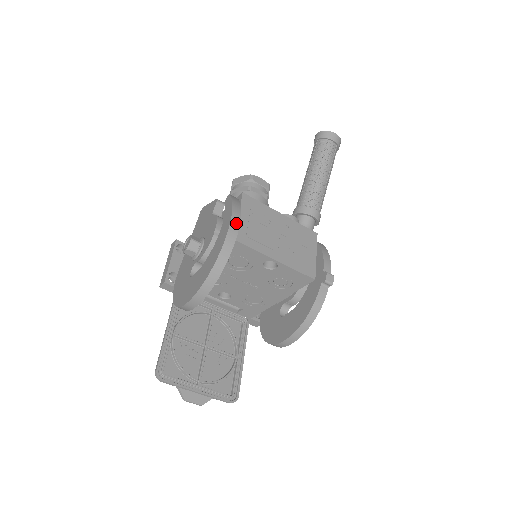
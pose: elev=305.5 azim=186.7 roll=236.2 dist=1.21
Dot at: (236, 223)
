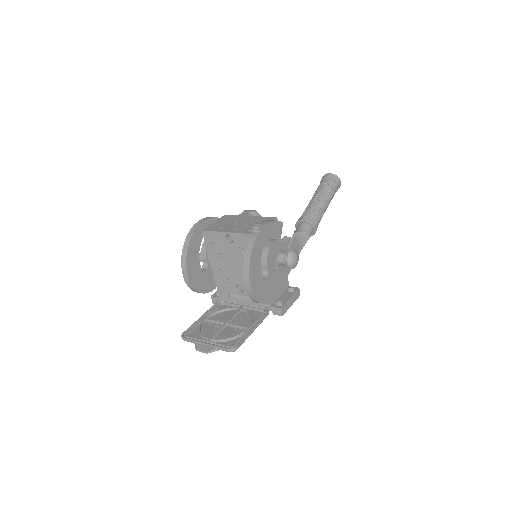
Dot at: (201, 221)
